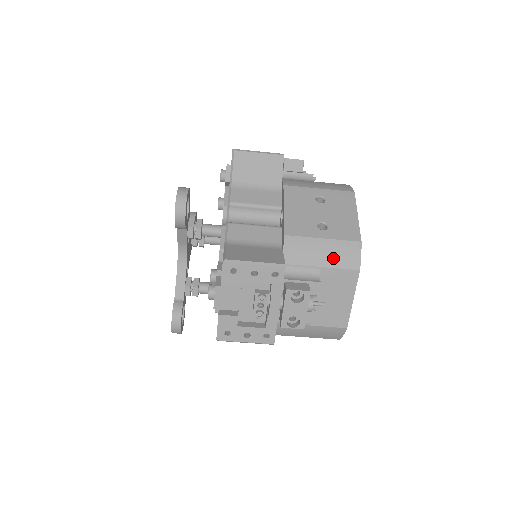
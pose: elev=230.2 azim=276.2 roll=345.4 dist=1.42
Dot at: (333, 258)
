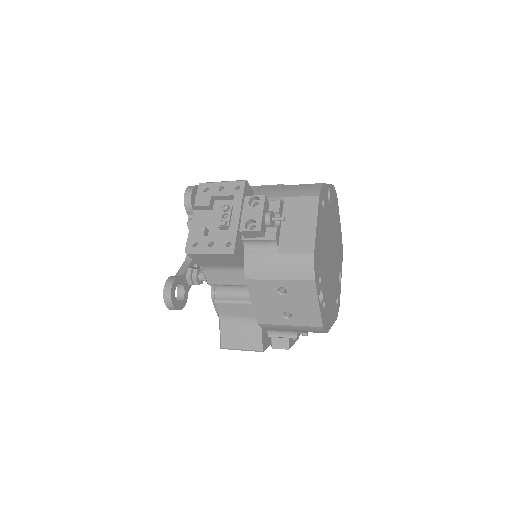
Dot at: (302, 331)
